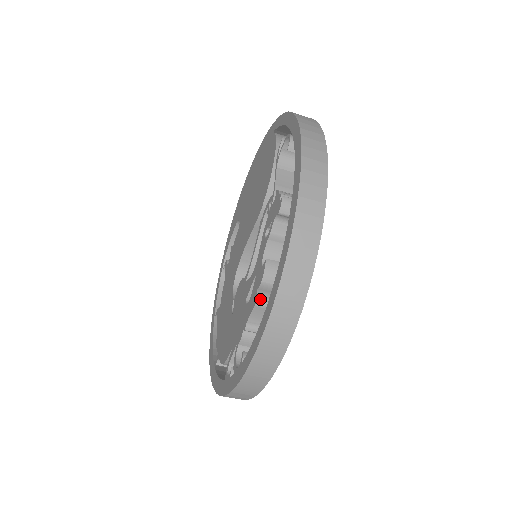
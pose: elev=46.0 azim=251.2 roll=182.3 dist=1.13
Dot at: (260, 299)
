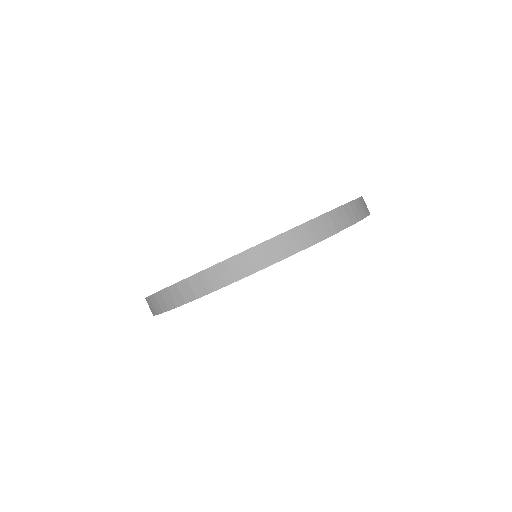
Dot at: occluded
